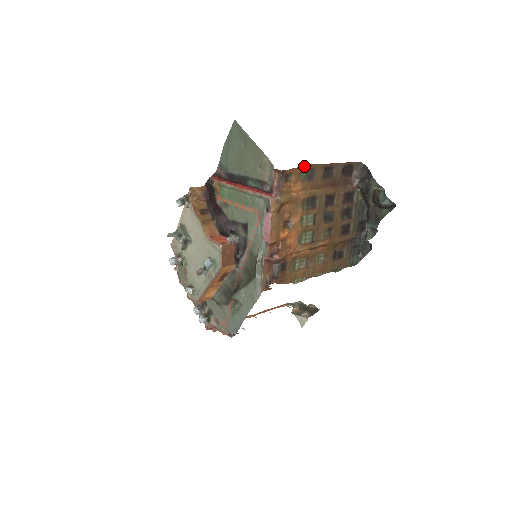
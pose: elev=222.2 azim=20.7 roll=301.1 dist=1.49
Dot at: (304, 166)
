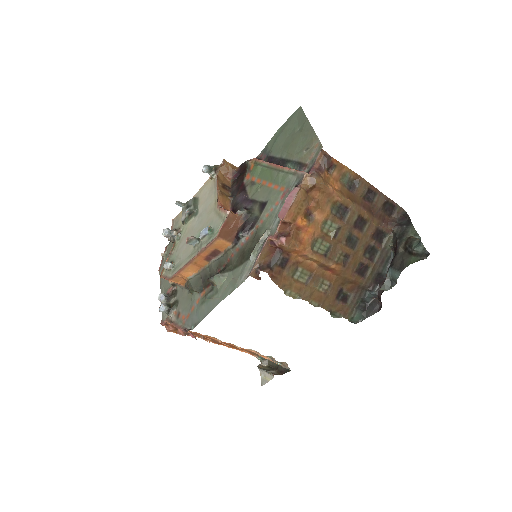
Dot at: (350, 170)
